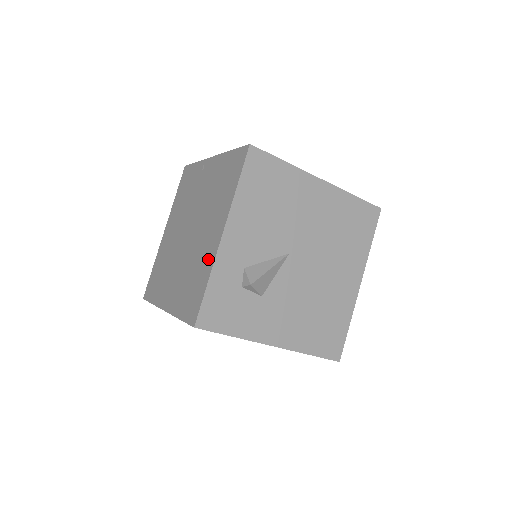
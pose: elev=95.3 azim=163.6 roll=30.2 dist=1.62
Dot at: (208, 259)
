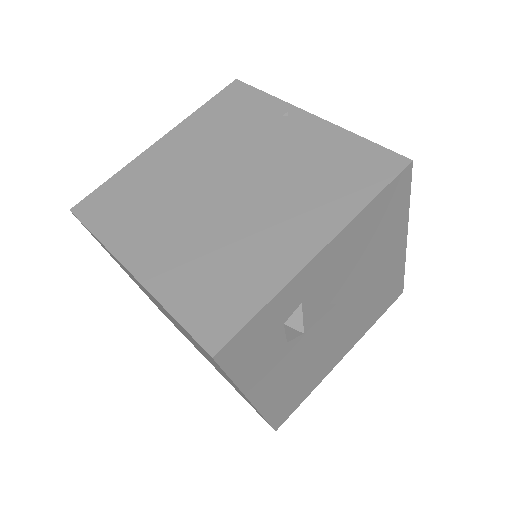
Dot at: (275, 266)
